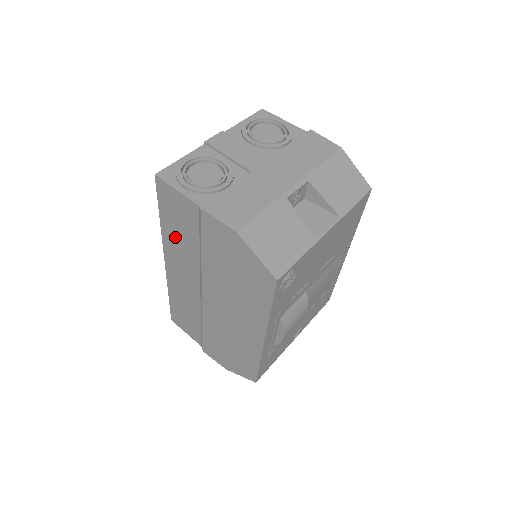
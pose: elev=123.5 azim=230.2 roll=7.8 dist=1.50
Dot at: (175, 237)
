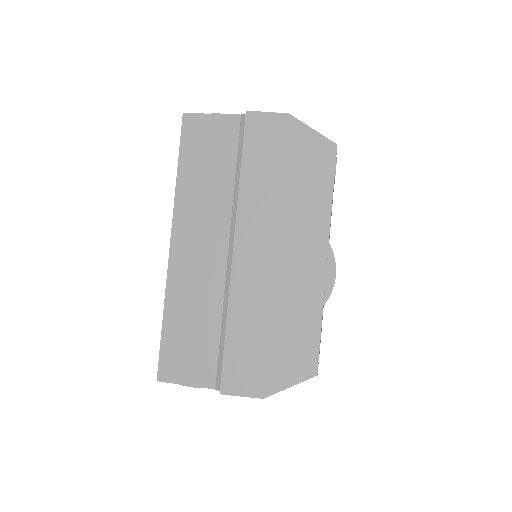
Dot at: (198, 185)
